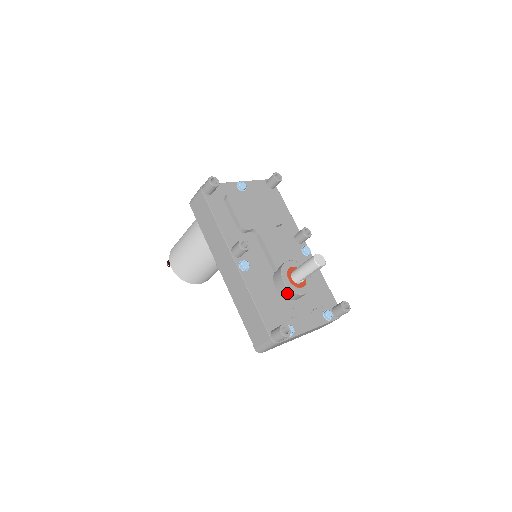
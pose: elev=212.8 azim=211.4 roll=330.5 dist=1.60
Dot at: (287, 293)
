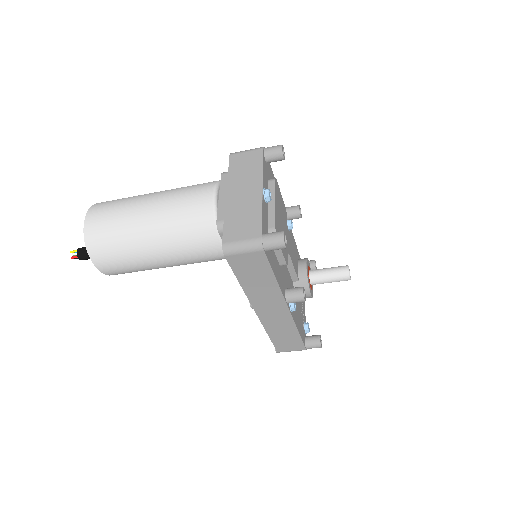
Dot at: occluded
